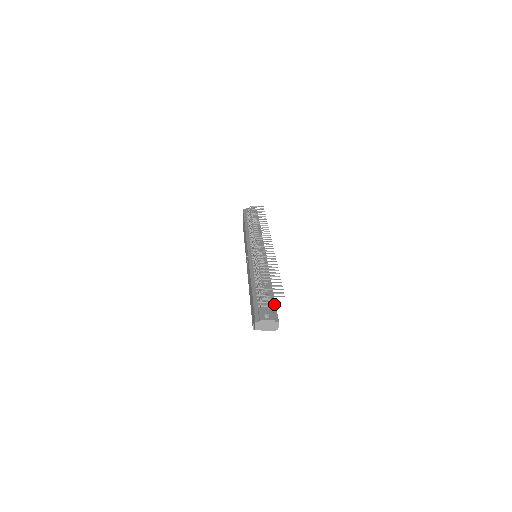
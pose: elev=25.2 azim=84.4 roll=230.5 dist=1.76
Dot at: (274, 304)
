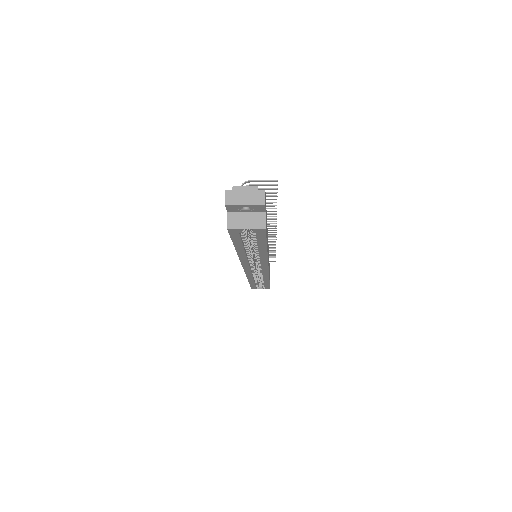
Dot at: occluded
